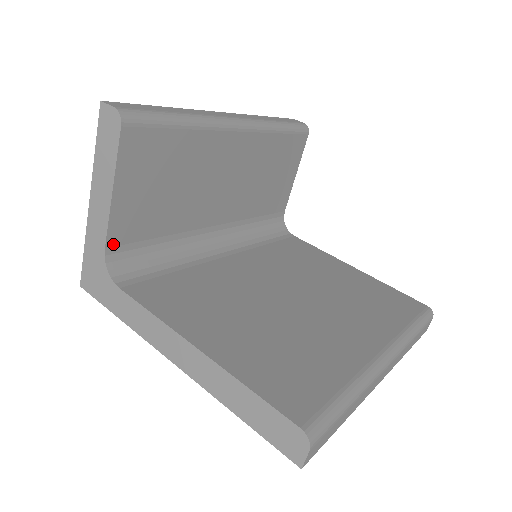
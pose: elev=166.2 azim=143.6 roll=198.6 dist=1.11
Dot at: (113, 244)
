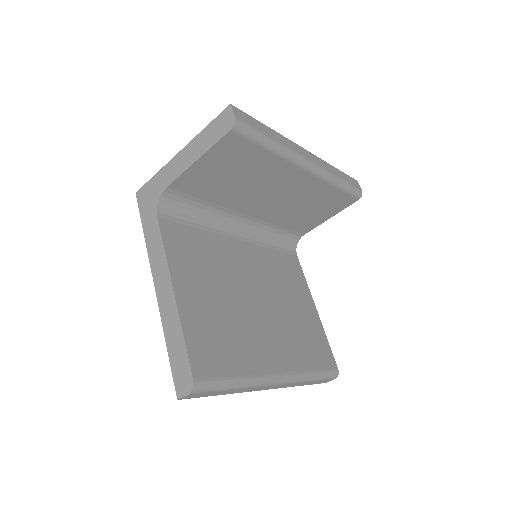
Dot at: (174, 188)
